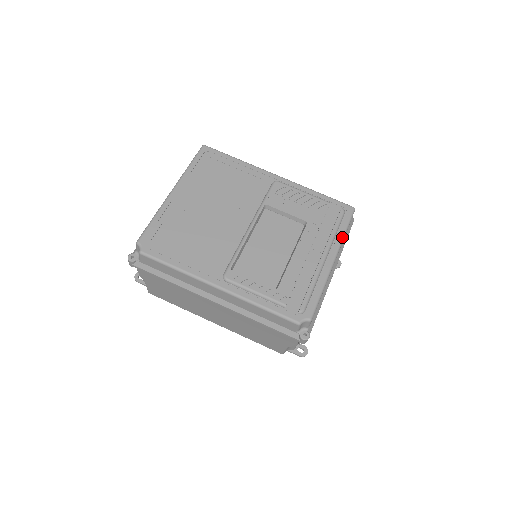
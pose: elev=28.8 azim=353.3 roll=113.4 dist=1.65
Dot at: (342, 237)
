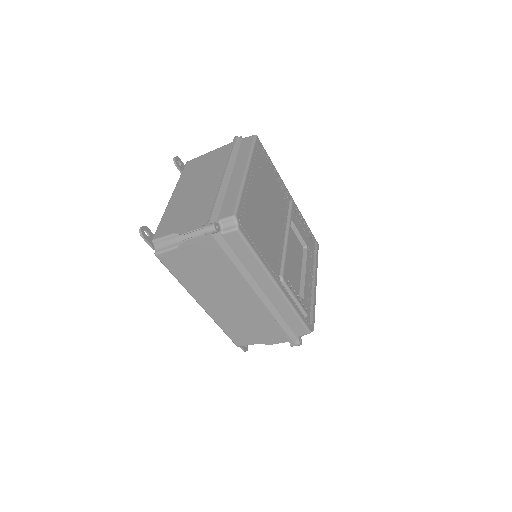
Dot at: (317, 267)
